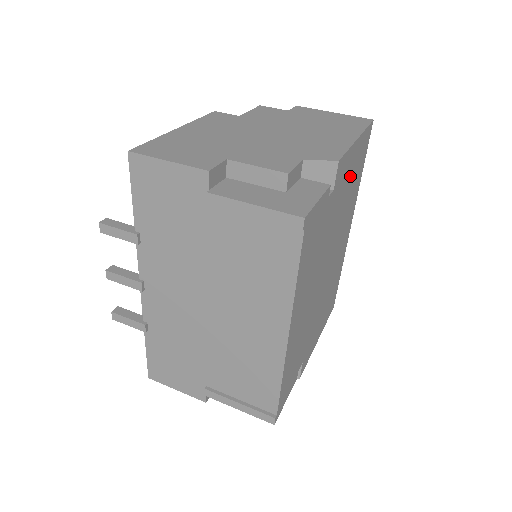
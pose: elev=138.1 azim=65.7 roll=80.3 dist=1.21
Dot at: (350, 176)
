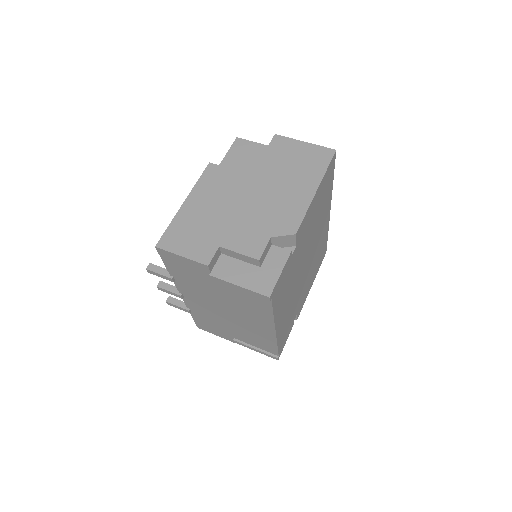
Dot at: (315, 209)
